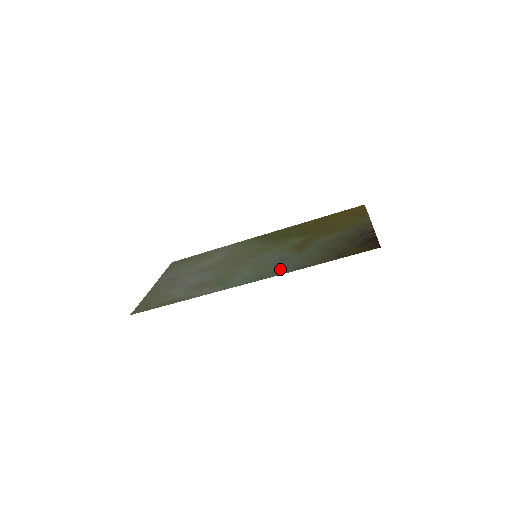
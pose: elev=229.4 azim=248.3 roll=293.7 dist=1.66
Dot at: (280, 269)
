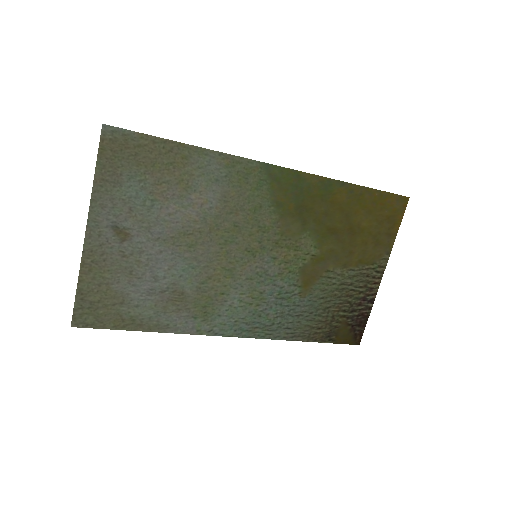
Dot at: (274, 326)
